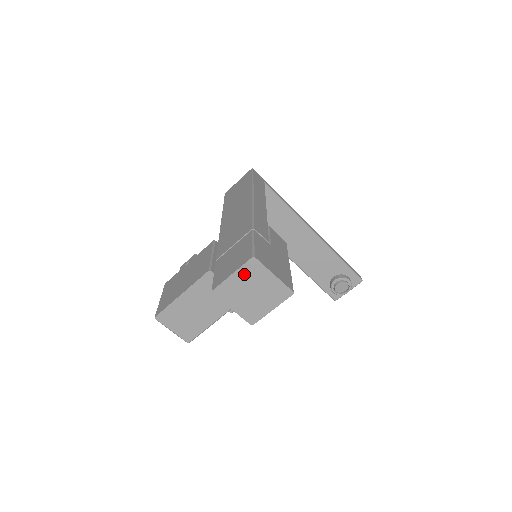
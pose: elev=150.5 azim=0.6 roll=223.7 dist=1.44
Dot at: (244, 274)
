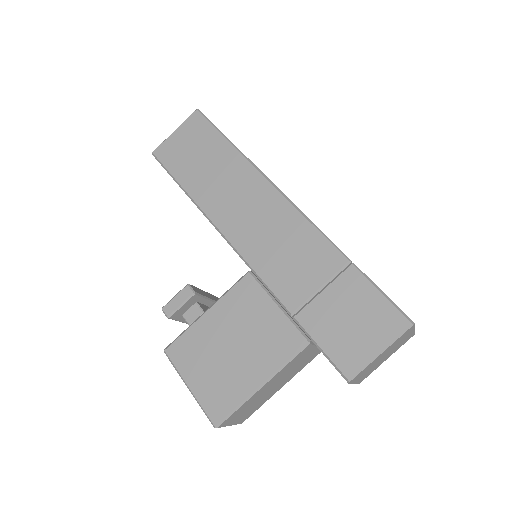
Dot at: (392, 345)
